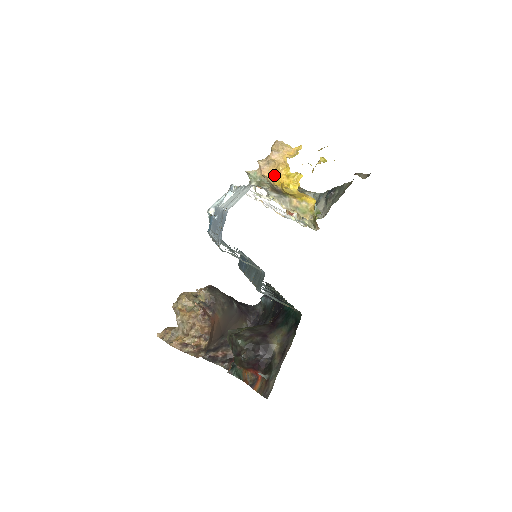
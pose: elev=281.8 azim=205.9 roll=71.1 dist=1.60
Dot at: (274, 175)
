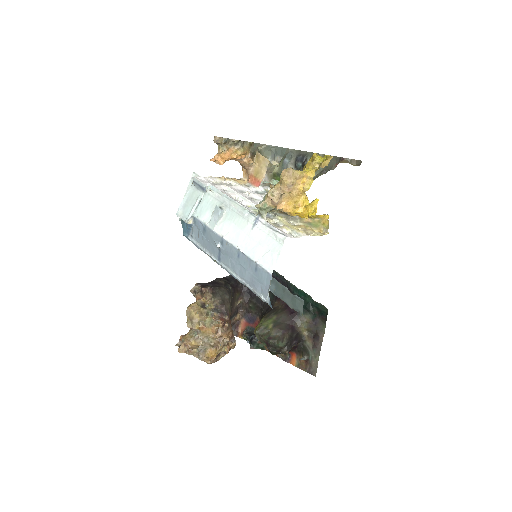
Dot at: (291, 207)
